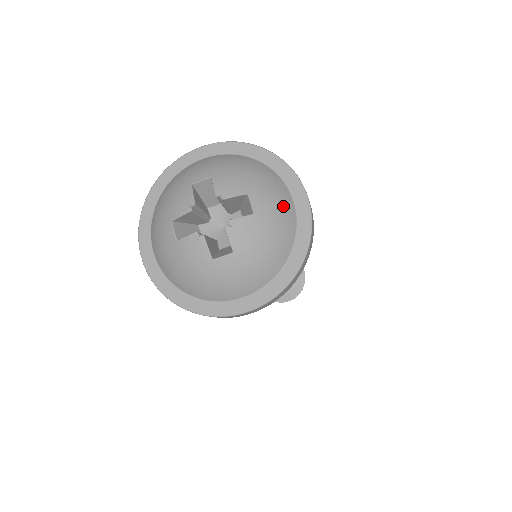
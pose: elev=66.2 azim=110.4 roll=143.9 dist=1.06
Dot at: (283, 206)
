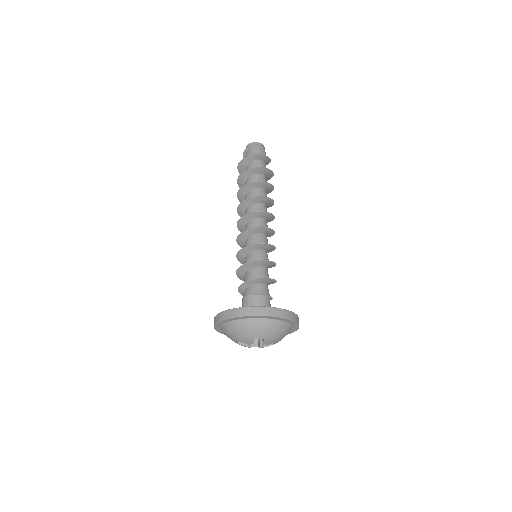
Dot at: occluded
